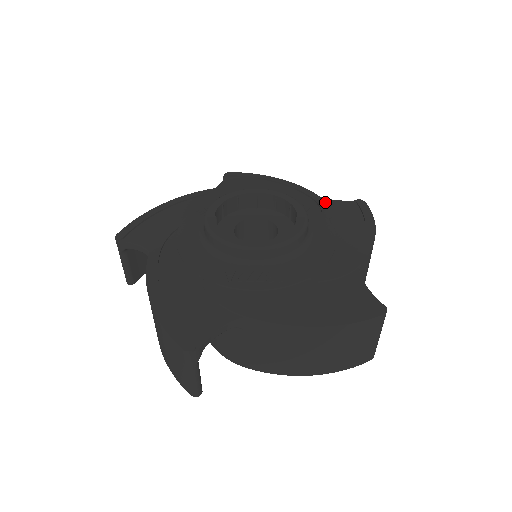
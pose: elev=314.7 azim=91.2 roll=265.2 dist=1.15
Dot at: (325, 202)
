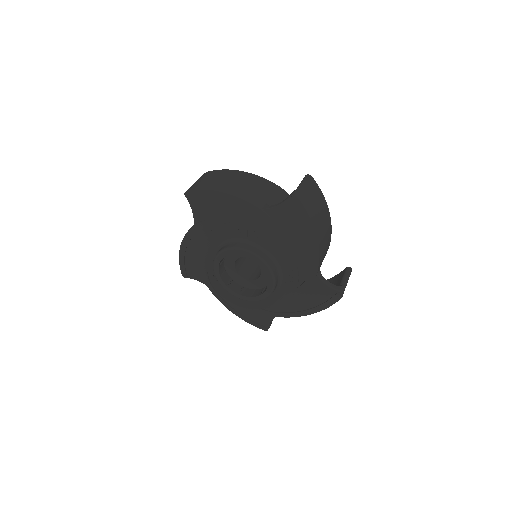
Dot at: (311, 283)
